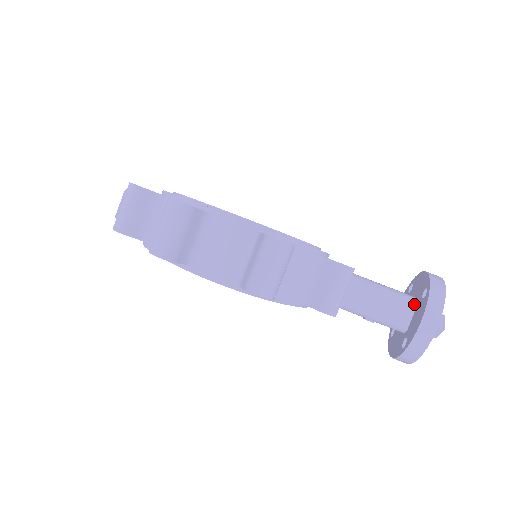
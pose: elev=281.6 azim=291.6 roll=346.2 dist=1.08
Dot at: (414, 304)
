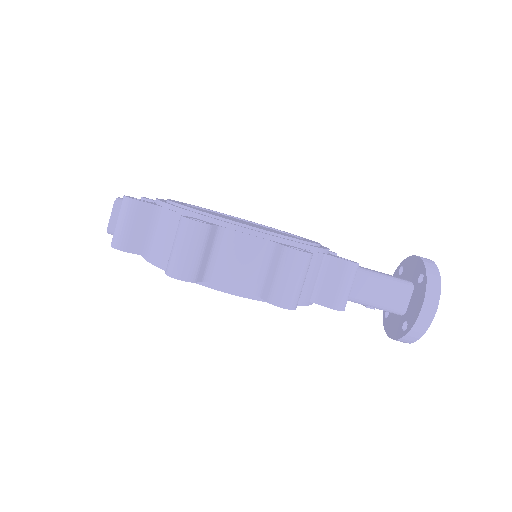
Dot at: (411, 289)
